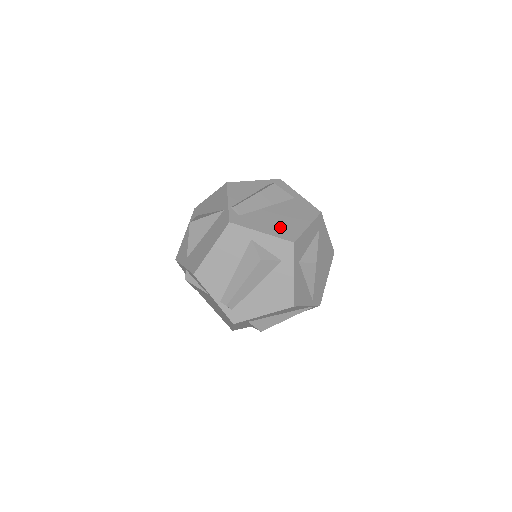
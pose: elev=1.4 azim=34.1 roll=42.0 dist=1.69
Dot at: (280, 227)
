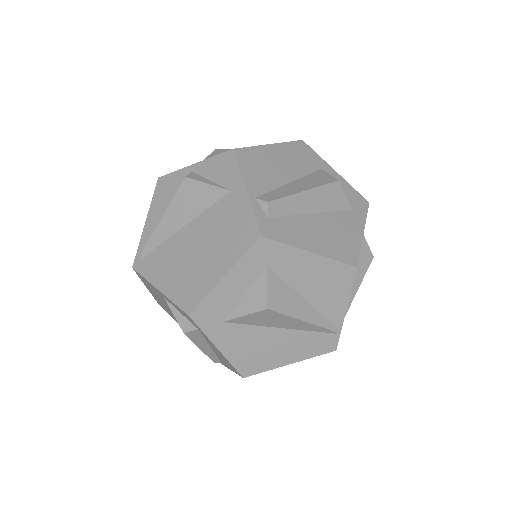
Dot at: occluded
